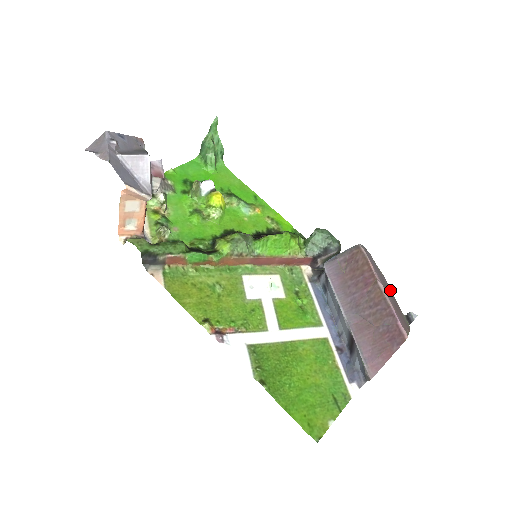
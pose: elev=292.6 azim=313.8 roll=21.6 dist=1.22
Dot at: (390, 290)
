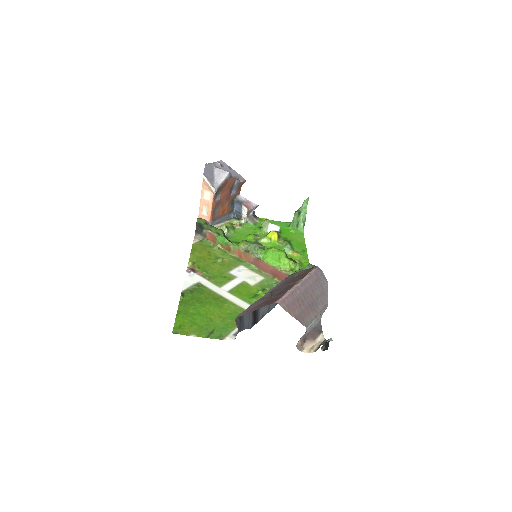
Dot at: (320, 307)
